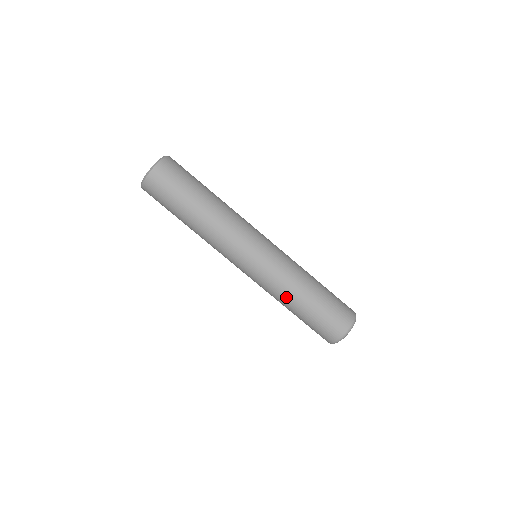
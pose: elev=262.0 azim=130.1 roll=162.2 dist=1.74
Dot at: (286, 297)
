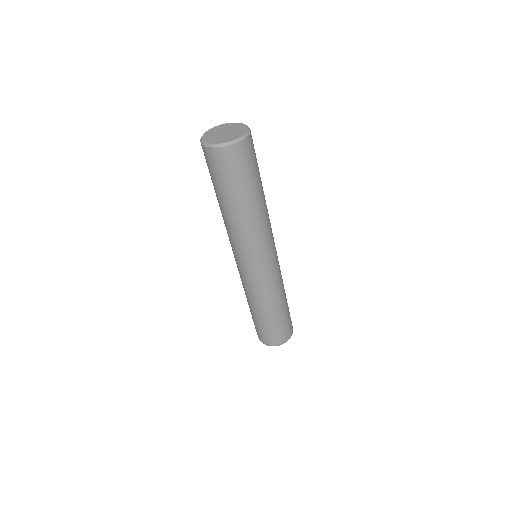
Dot at: (262, 304)
